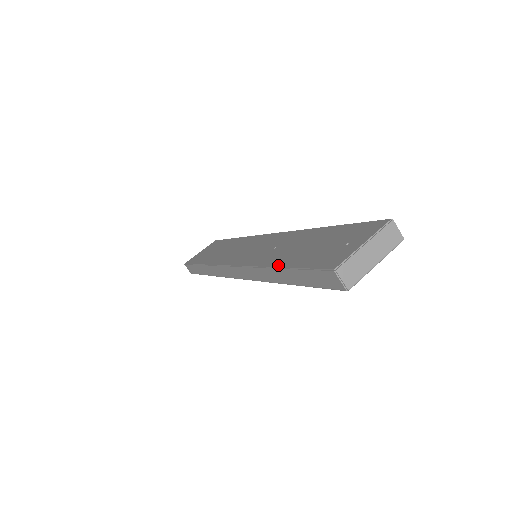
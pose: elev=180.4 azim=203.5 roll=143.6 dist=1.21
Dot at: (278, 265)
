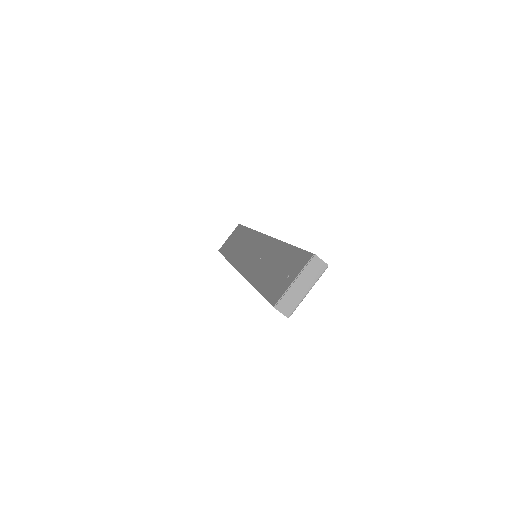
Dot at: (255, 285)
